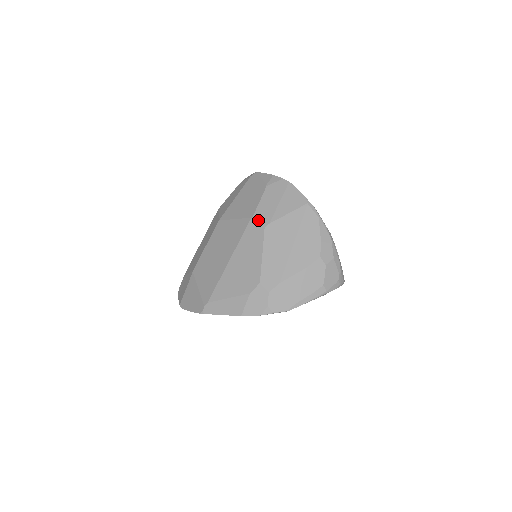
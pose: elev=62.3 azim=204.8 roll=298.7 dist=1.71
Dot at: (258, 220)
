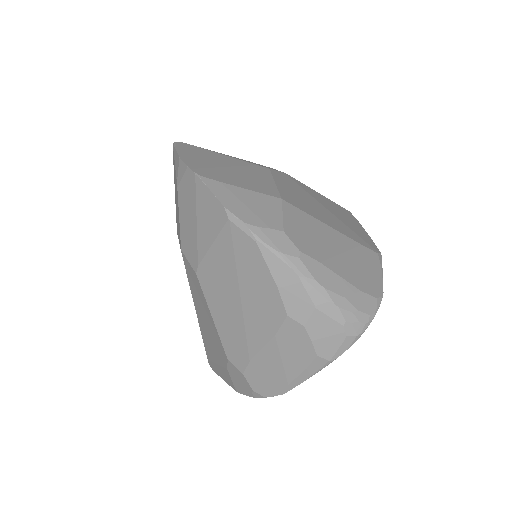
Dot at: (187, 258)
